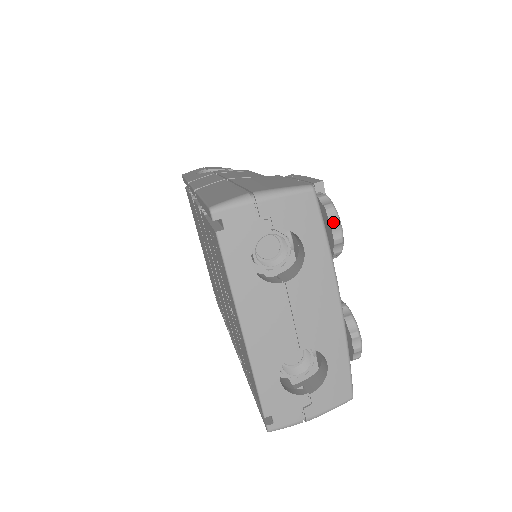
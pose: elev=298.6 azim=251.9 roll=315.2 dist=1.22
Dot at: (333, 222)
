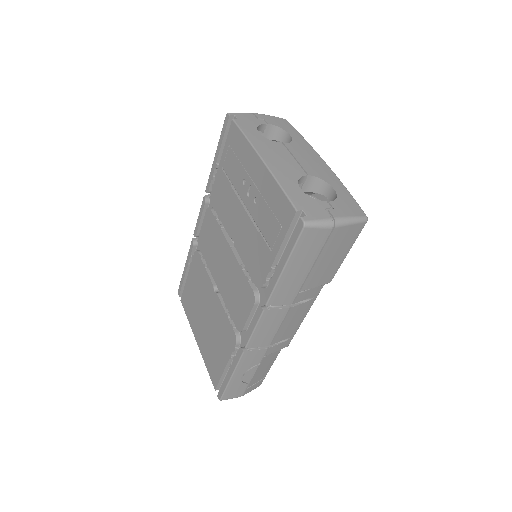
Dot at: occluded
